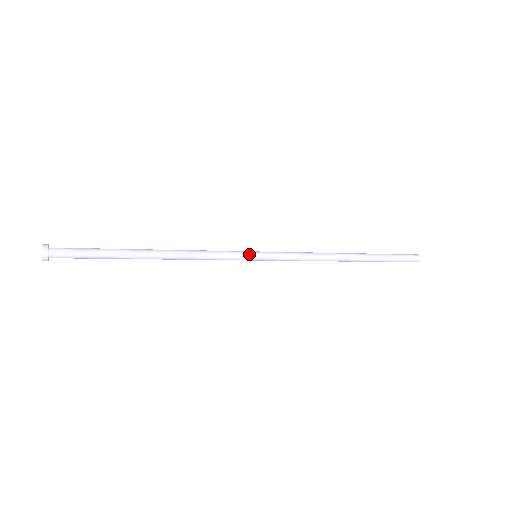
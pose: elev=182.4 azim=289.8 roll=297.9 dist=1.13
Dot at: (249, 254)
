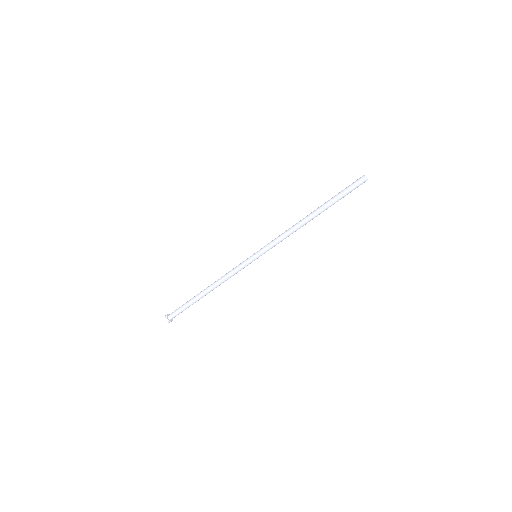
Dot at: (250, 257)
